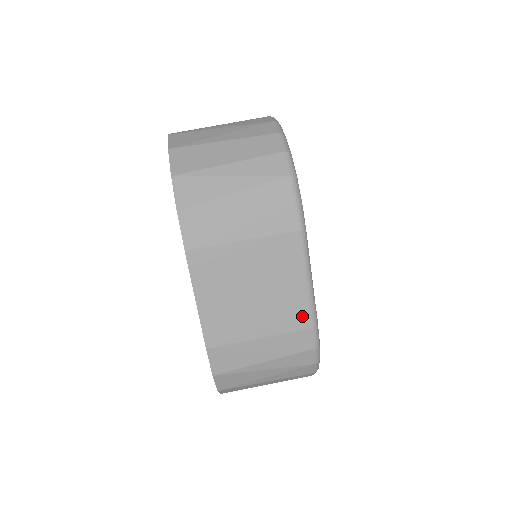
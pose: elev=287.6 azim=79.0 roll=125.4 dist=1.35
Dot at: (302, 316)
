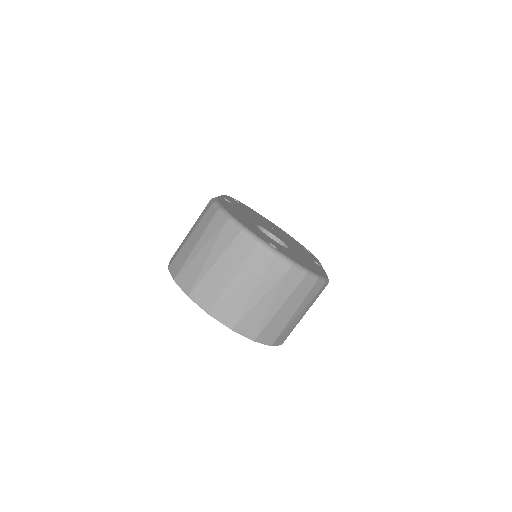
Dot at: occluded
